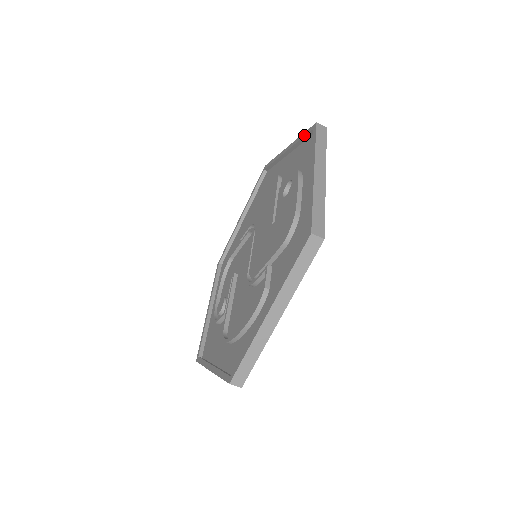
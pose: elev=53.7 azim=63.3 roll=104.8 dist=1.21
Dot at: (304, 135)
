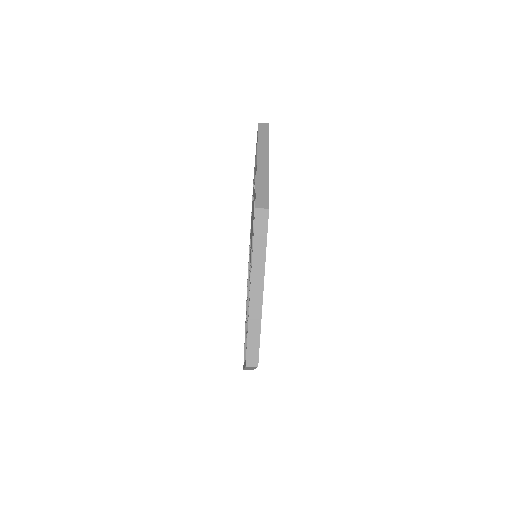
Dot at: occluded
